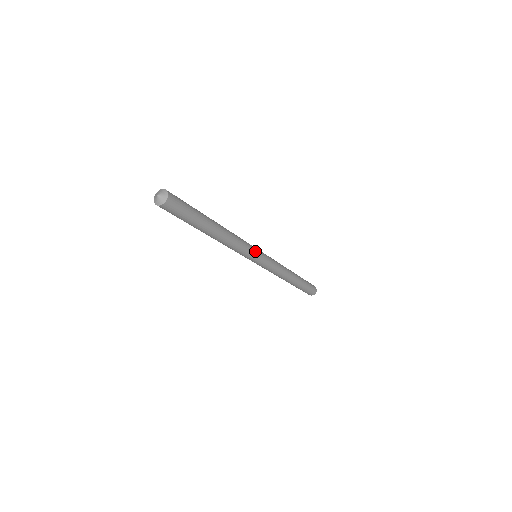
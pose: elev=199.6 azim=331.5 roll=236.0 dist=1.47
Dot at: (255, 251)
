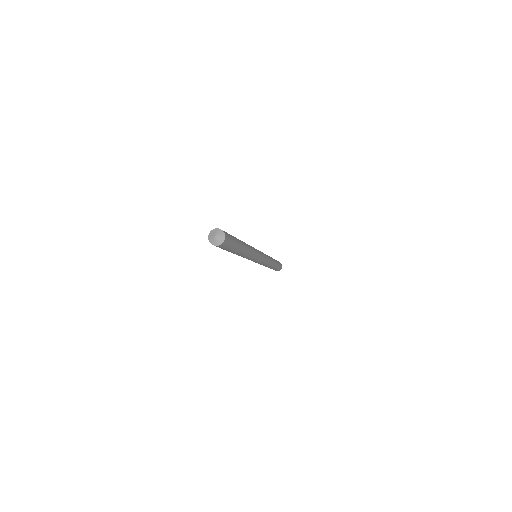
Dot at: (257, 260)
